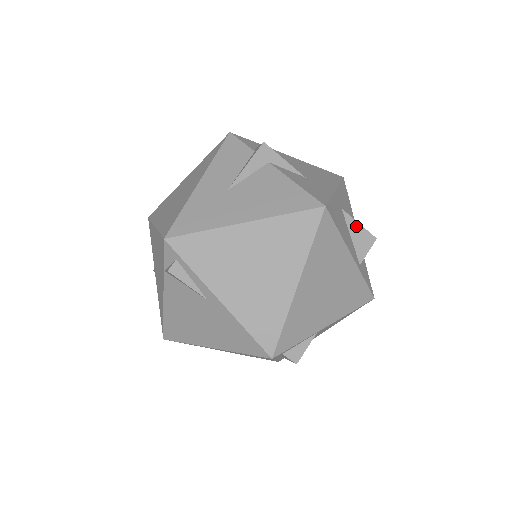
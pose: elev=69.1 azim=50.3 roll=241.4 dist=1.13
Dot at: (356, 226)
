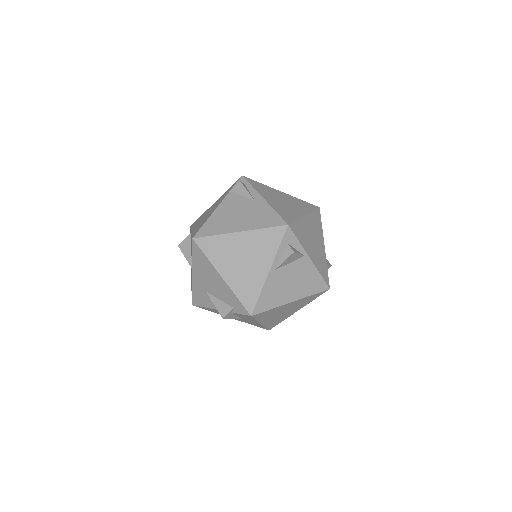
Dot at: occluded
